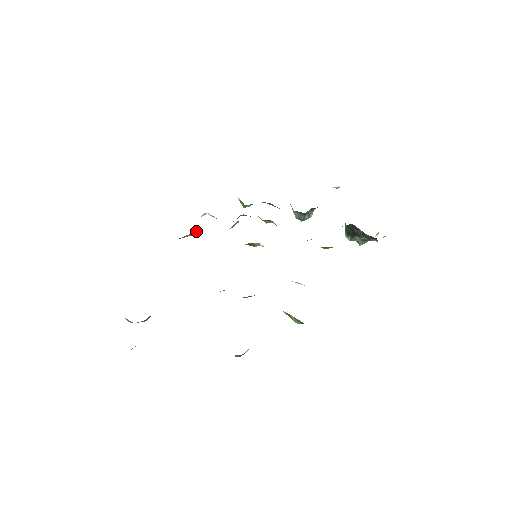
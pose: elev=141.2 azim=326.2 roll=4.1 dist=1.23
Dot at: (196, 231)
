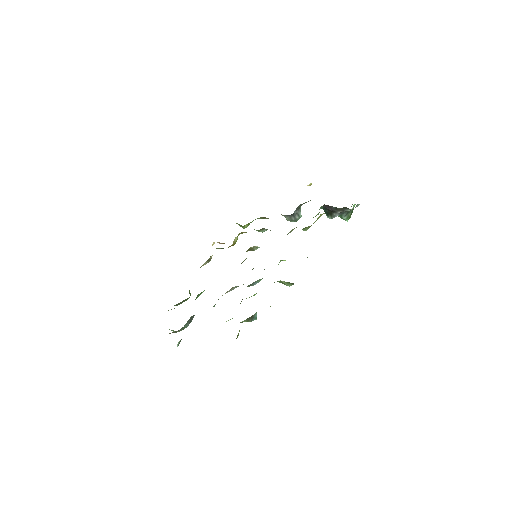
Dot at: (210, 257)
